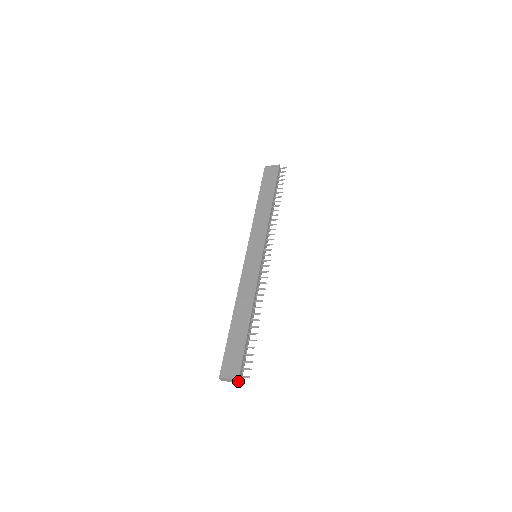
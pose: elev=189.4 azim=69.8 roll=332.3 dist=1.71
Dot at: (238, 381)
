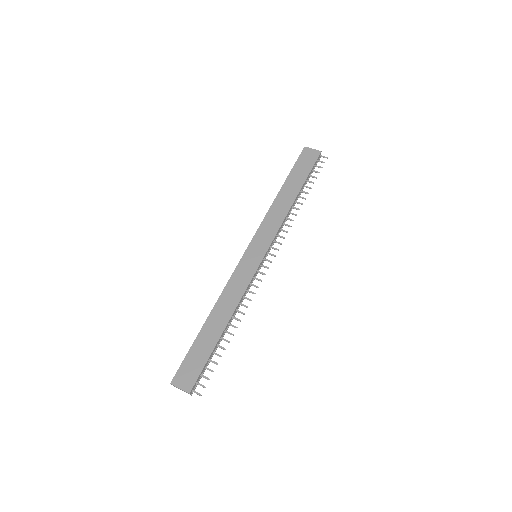
Dot at: (188, 393)
